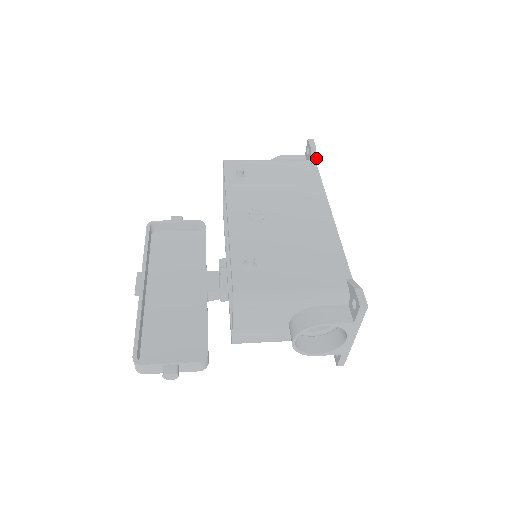
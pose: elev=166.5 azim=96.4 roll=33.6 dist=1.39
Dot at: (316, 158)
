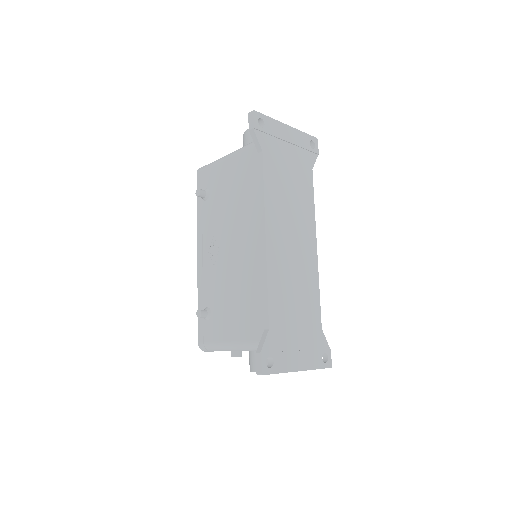
Dot at: (258, 142)
